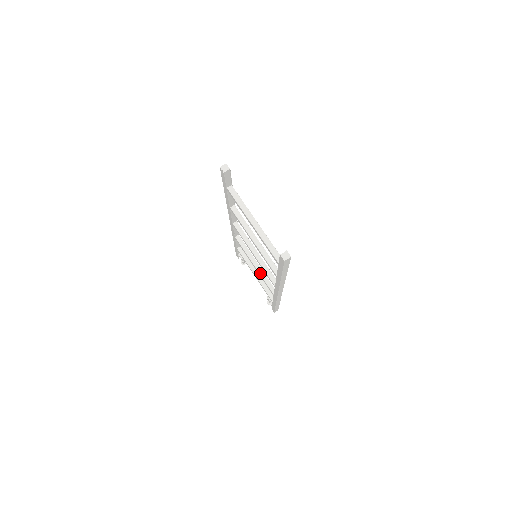
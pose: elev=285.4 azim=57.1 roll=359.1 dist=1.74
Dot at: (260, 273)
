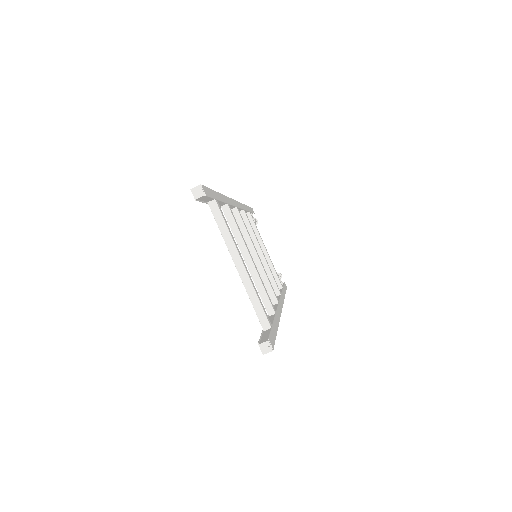
Dot at: (263, 265)
